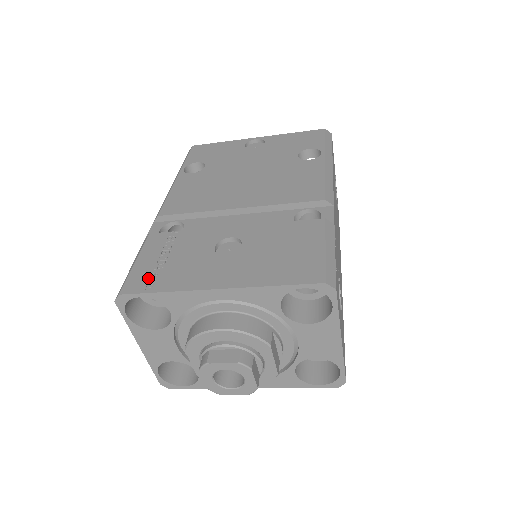
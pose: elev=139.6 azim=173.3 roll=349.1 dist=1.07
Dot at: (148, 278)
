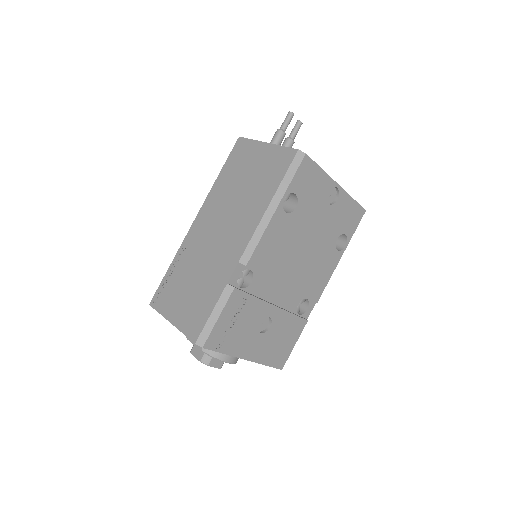
Dot at: (221, 339)
